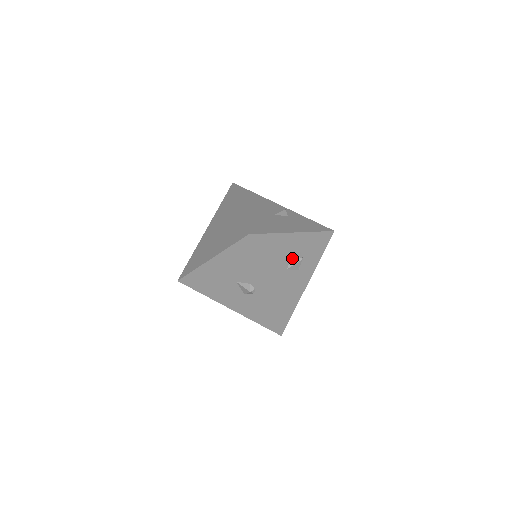
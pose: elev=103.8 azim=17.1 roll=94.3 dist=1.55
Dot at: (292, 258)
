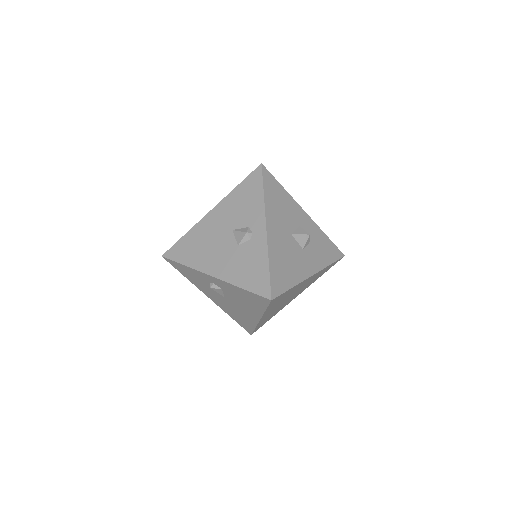
Dot at: (298, 229)
